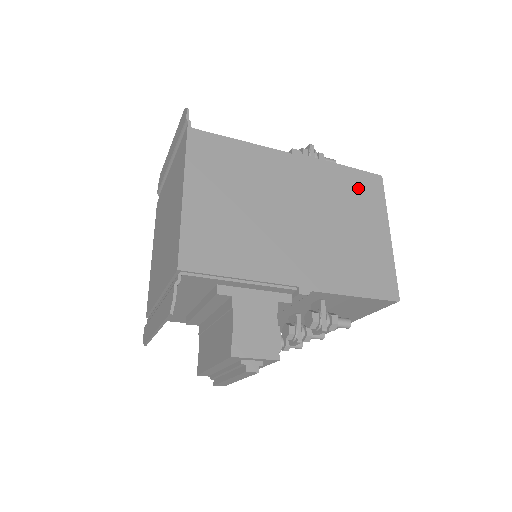
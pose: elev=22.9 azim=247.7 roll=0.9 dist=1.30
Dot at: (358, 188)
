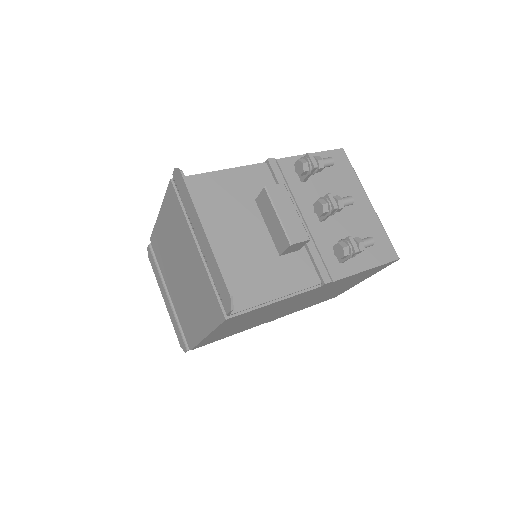
Dot at: (366, 274)
